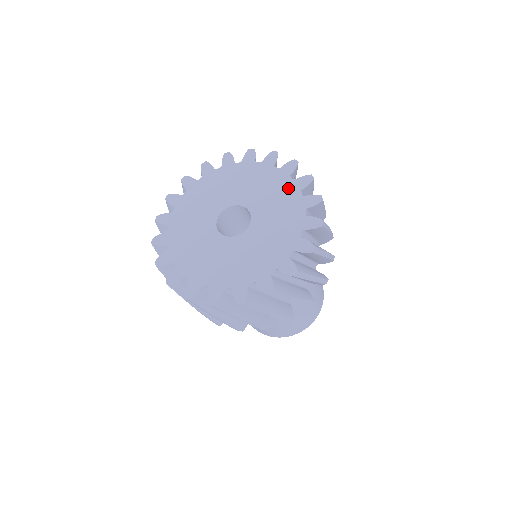
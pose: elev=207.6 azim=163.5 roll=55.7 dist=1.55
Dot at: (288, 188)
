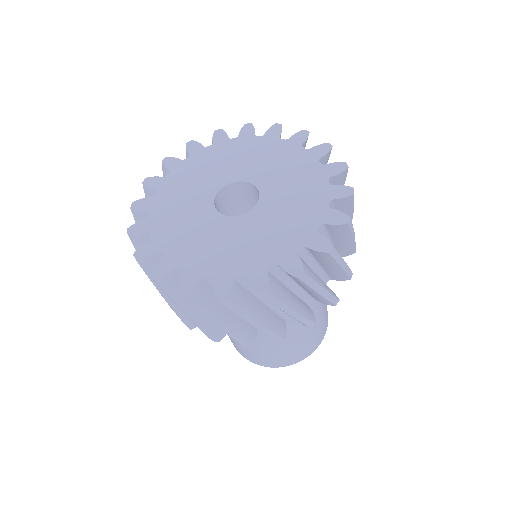
Dot at: (265, 144)
